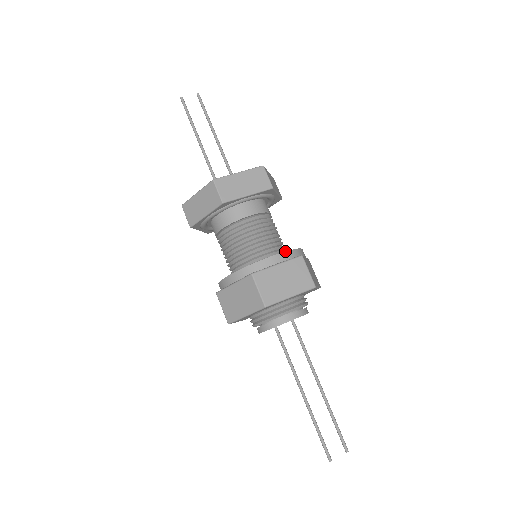
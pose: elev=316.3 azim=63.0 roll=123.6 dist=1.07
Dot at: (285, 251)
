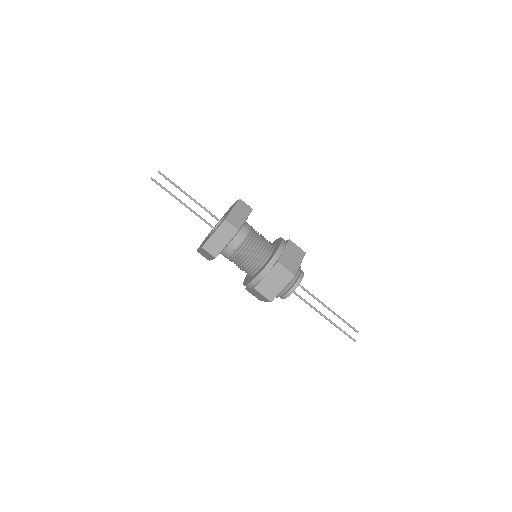
Dot at: (281, 242)
